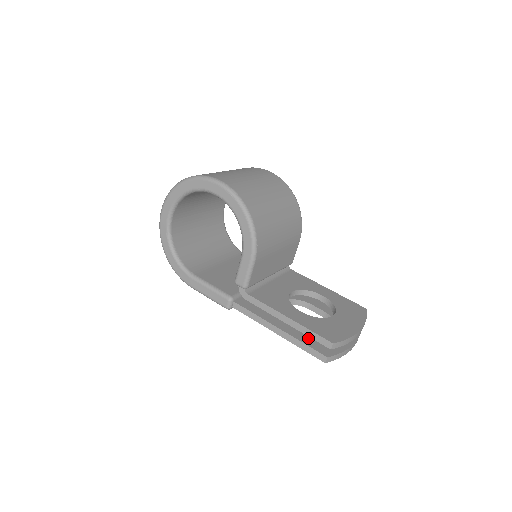
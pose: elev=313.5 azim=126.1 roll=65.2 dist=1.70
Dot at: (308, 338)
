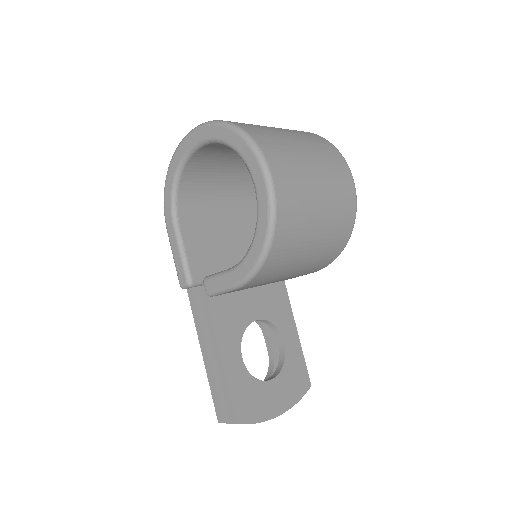
Dot at: occluded
